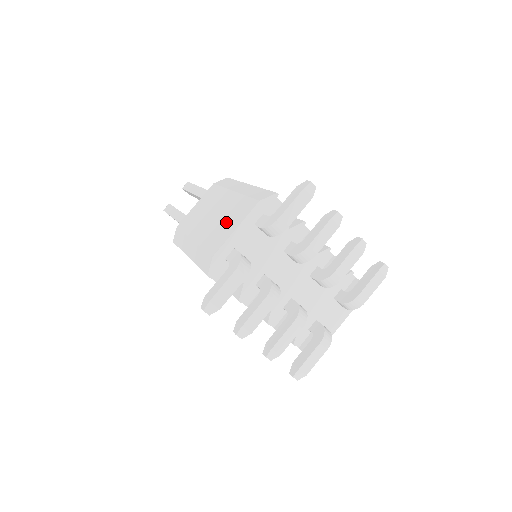
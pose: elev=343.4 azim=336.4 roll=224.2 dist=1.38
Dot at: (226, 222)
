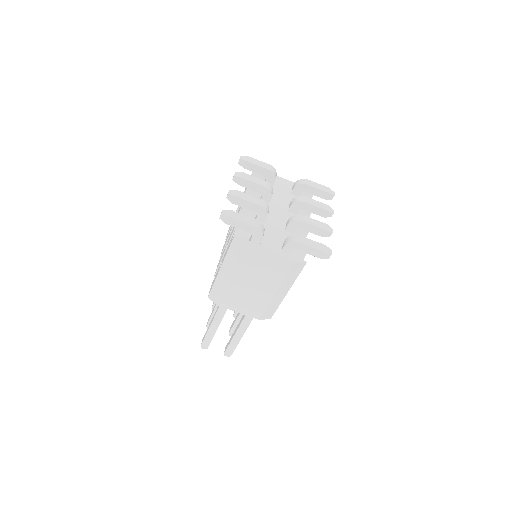
Dot at: occluded
